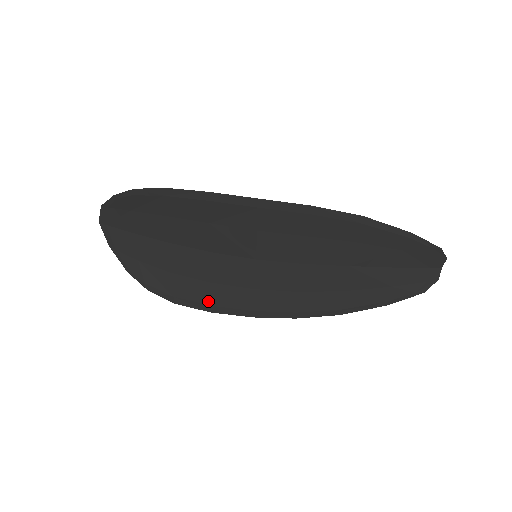
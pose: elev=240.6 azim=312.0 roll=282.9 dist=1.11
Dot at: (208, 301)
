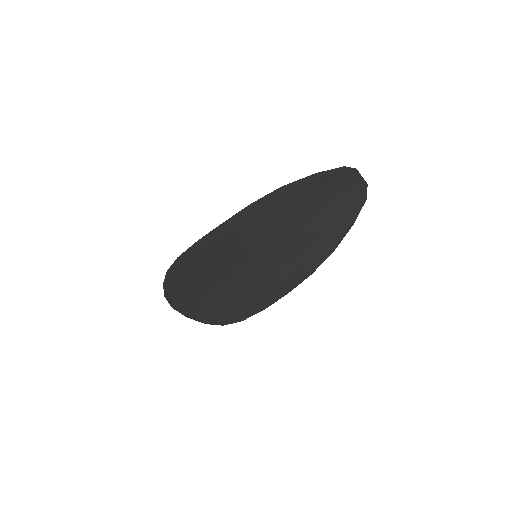
Dot at: (256, 304)
